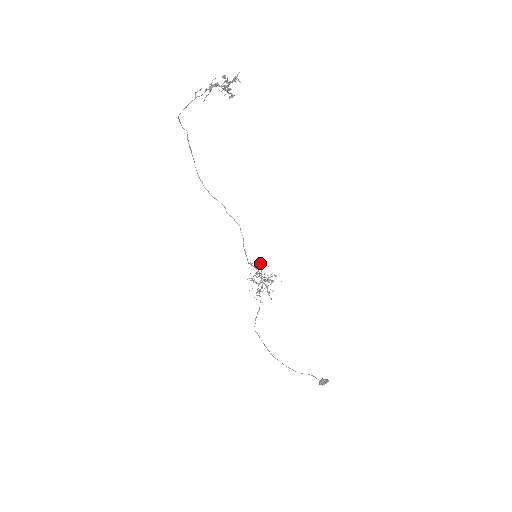
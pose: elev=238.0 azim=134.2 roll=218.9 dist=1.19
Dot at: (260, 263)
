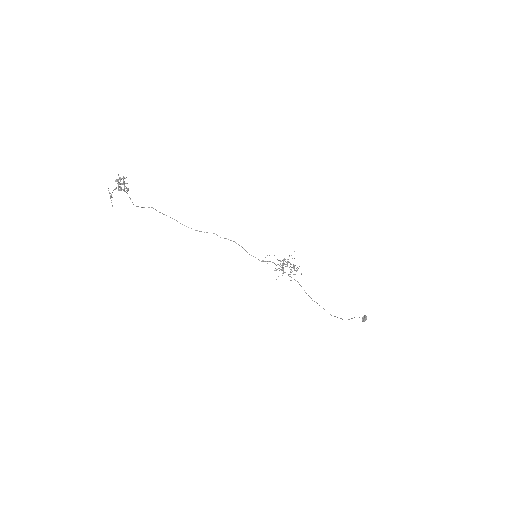
Dot at: occluded
